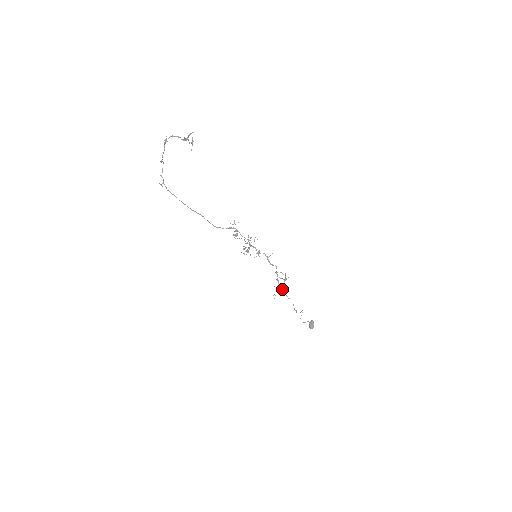
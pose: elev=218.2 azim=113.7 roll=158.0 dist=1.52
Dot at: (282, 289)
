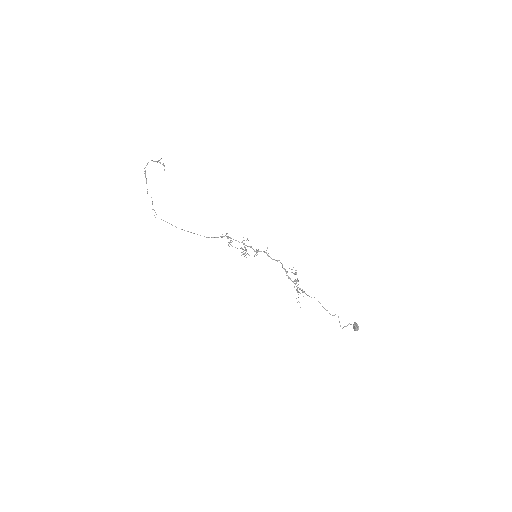
Dot at: (299, 288)
